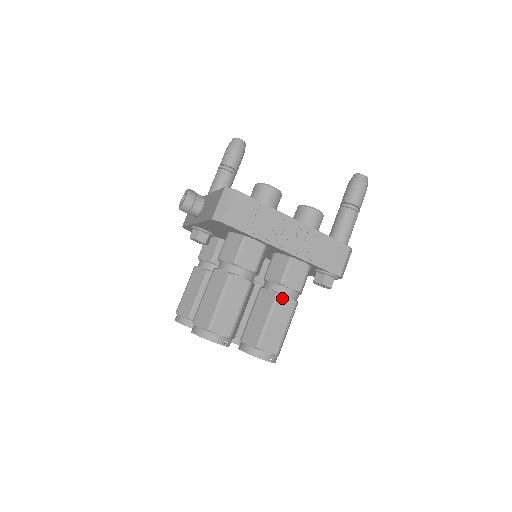
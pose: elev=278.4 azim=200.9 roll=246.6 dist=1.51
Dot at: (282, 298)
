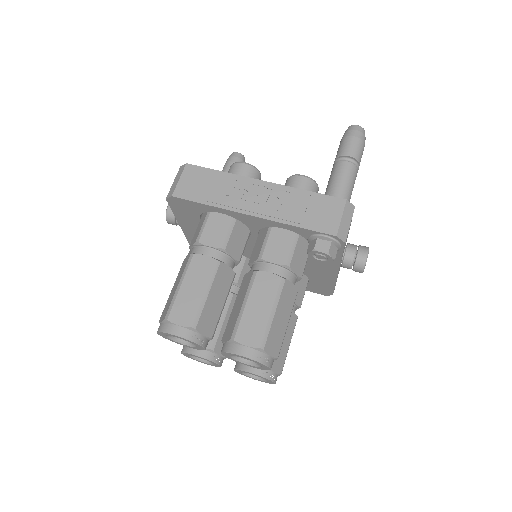
Dot at: (261, 275)
